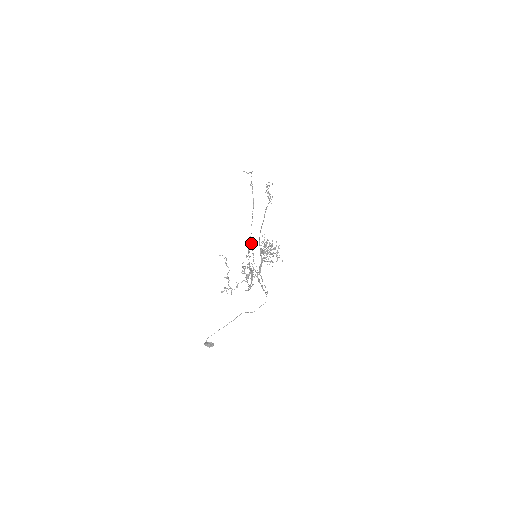
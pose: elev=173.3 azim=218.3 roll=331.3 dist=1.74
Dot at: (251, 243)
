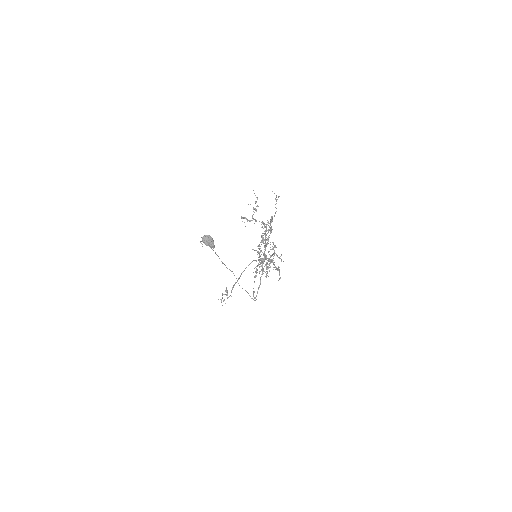
Dot at: occluded
